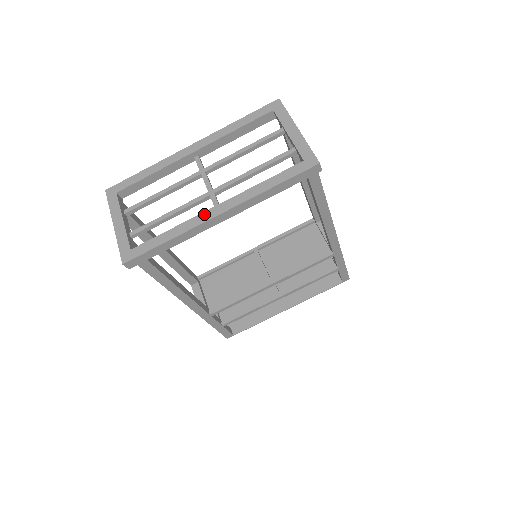
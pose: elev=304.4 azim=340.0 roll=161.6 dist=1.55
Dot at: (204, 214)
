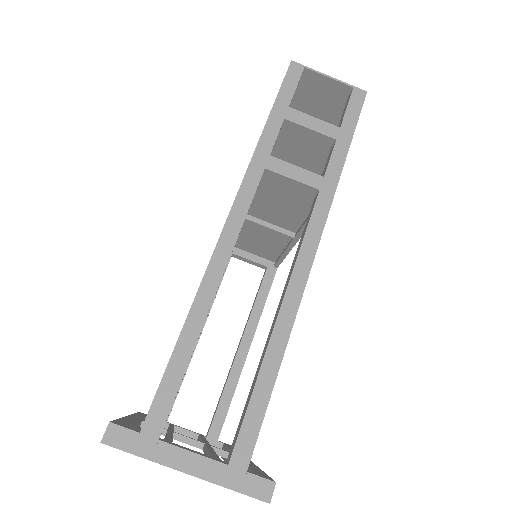
Dot at: occluded
